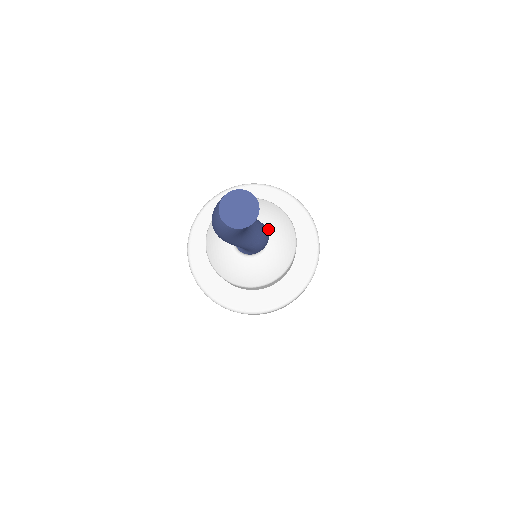
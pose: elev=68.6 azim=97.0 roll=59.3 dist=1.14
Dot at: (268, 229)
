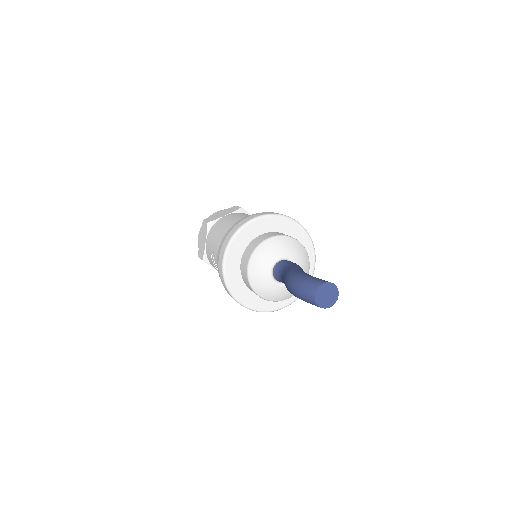
Dot at: occluded
